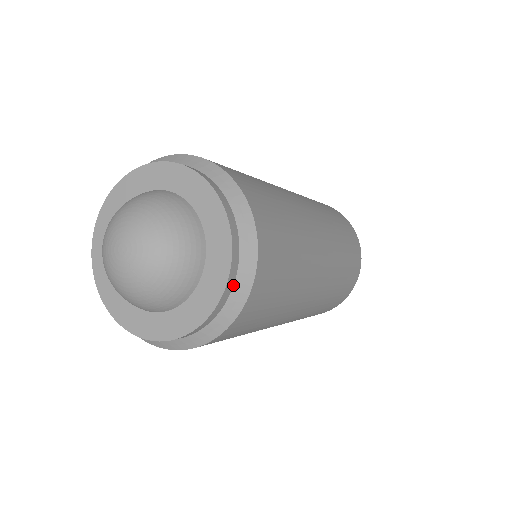
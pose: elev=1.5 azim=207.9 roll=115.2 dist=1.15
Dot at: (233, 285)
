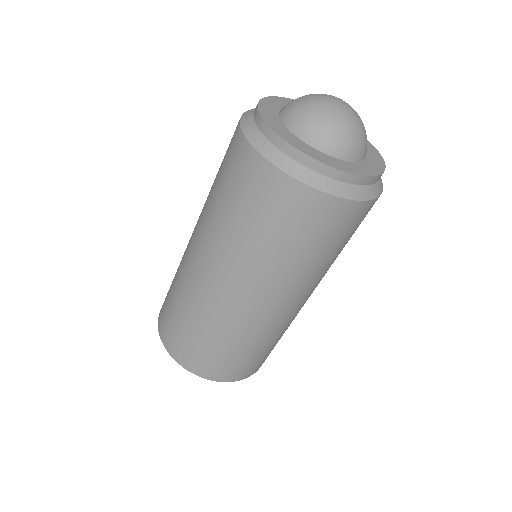
Dot at: (376, 182)
